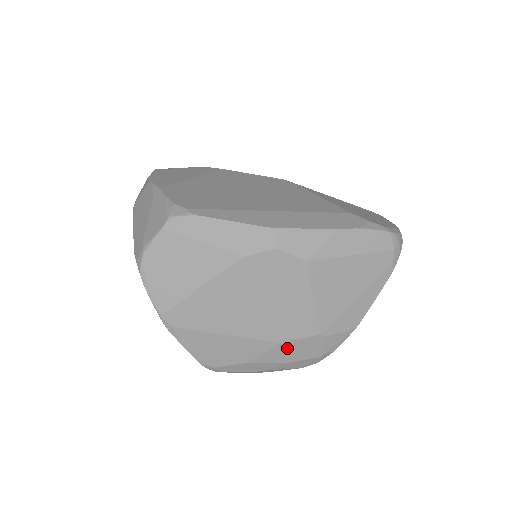
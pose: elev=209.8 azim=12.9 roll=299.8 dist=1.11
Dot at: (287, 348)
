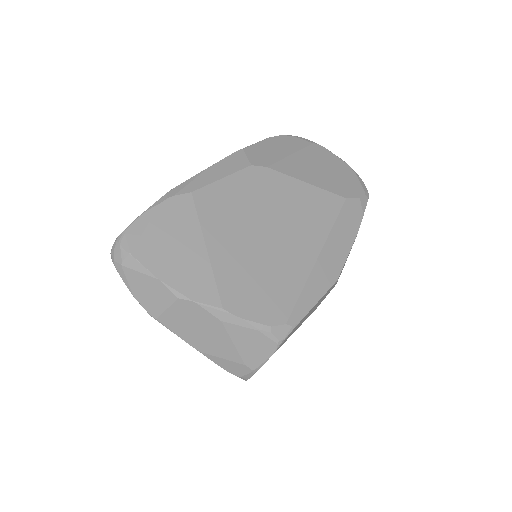
Dot at: occluded
